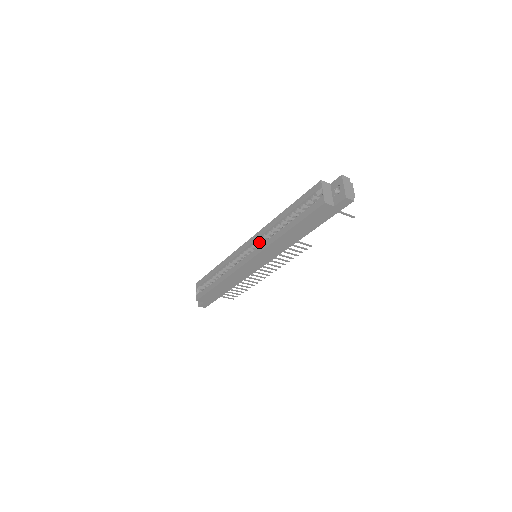
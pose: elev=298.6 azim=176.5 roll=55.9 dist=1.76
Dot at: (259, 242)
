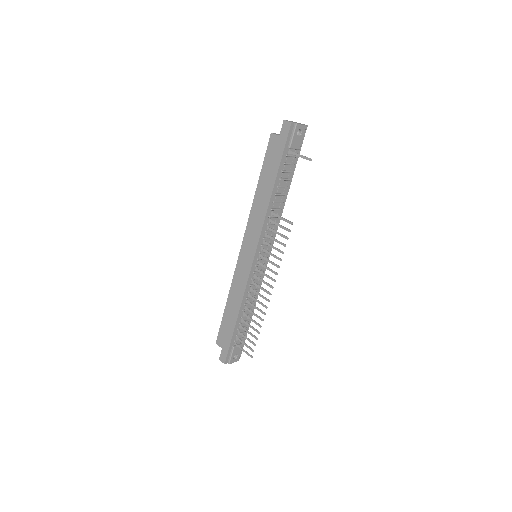
Dot at: occluded
